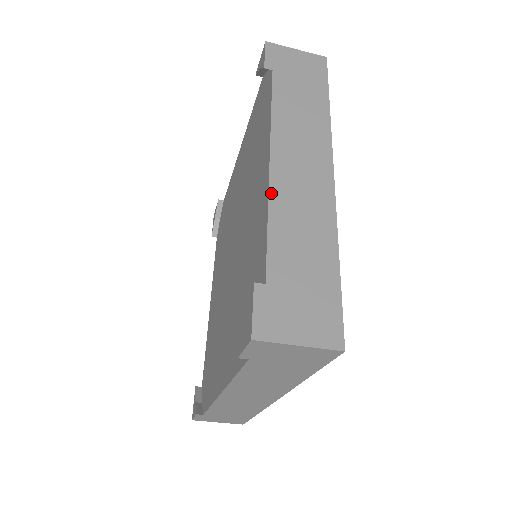
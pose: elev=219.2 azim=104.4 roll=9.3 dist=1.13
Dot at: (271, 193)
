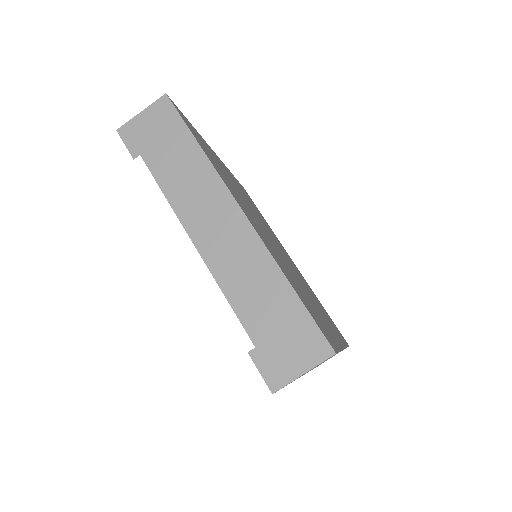
Dot at: occluded
